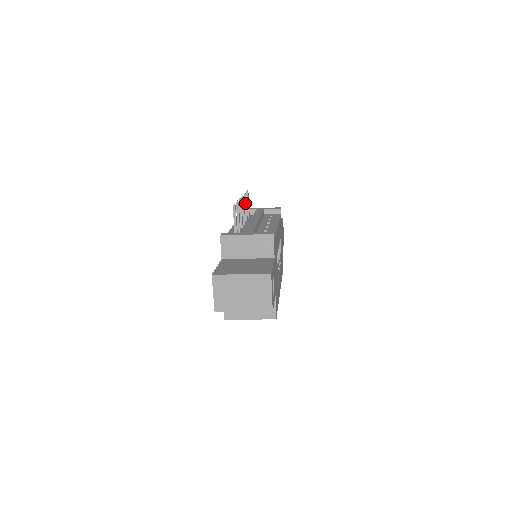
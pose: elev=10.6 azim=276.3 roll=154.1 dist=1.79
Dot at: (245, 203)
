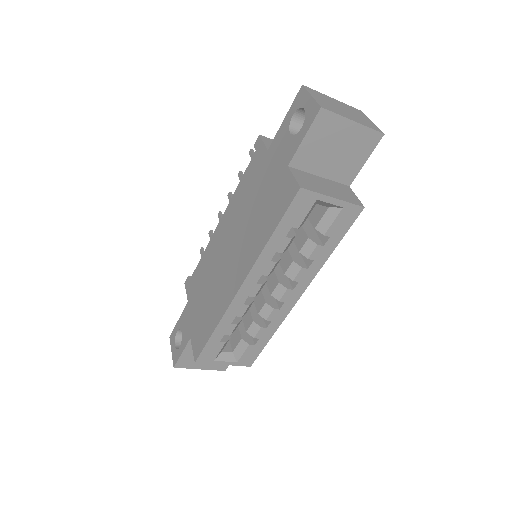
Dot at: occluded
